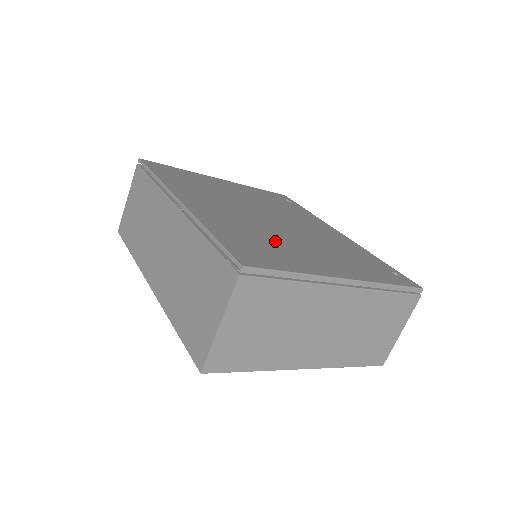
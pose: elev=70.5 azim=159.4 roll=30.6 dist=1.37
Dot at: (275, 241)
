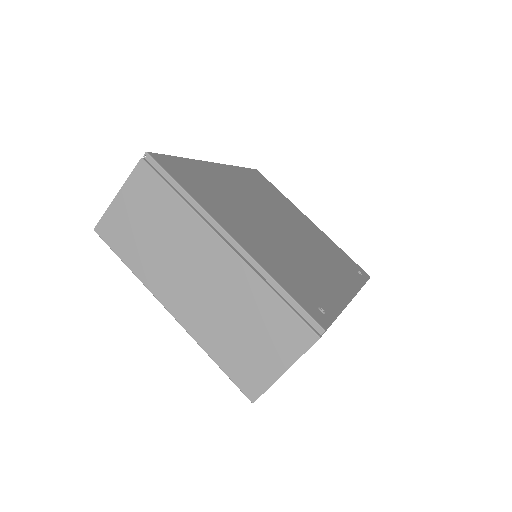
Dot at: (231, 204)
